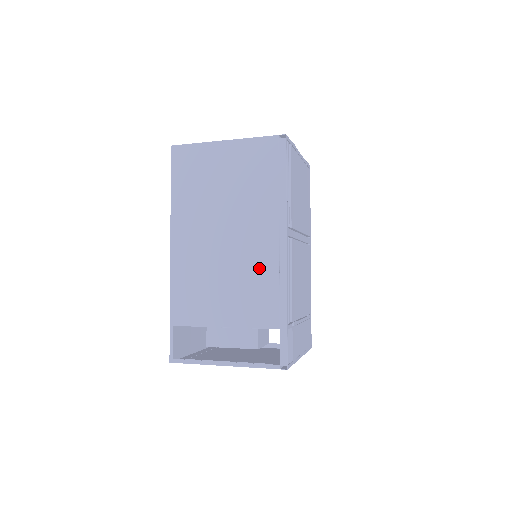
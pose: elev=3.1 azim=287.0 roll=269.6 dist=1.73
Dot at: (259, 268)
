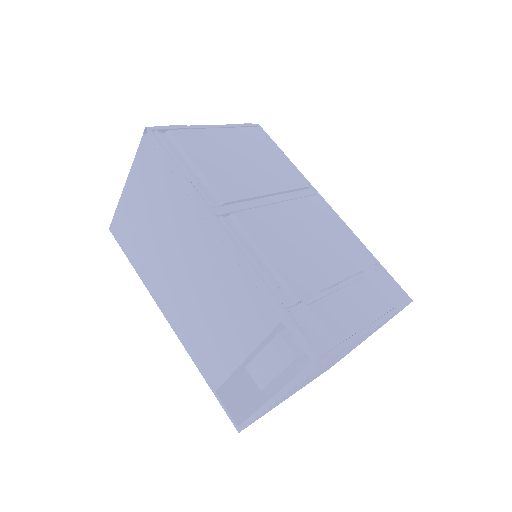
Dot at: (221, 272)
